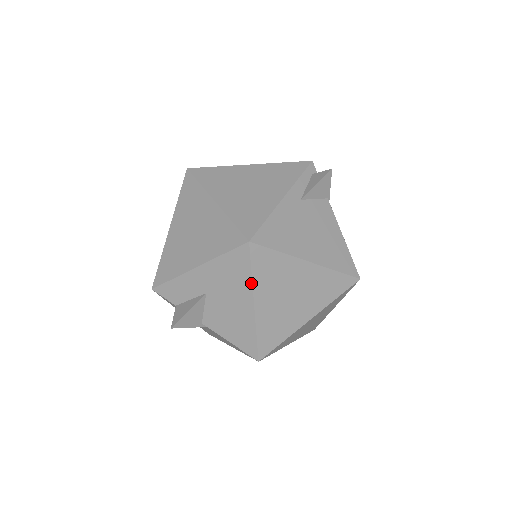
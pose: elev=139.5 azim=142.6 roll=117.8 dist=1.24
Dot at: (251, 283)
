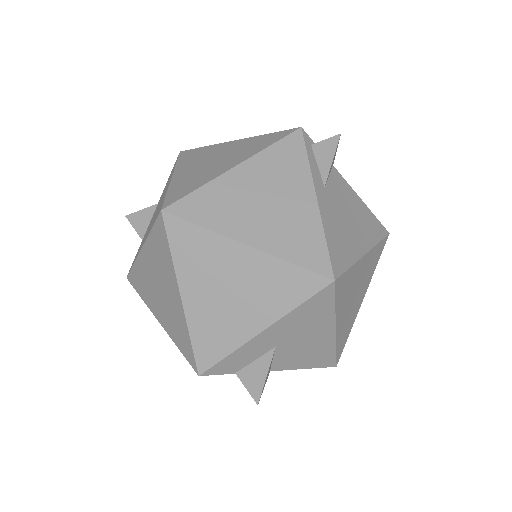
Dot at: (334, 314)
